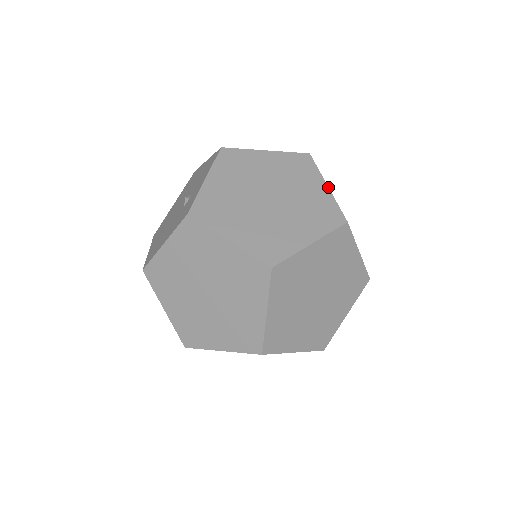
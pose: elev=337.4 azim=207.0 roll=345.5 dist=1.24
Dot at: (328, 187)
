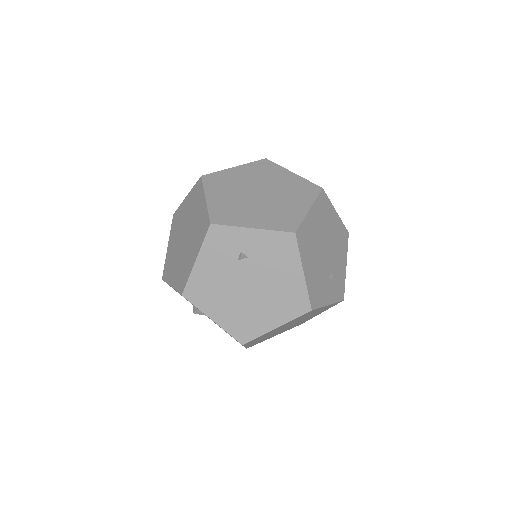
Dot at: occluded
